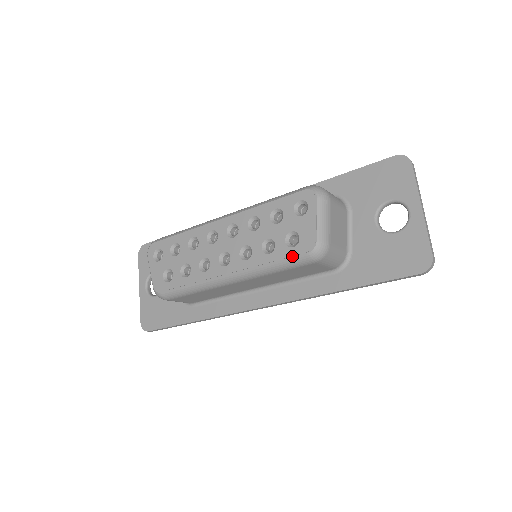
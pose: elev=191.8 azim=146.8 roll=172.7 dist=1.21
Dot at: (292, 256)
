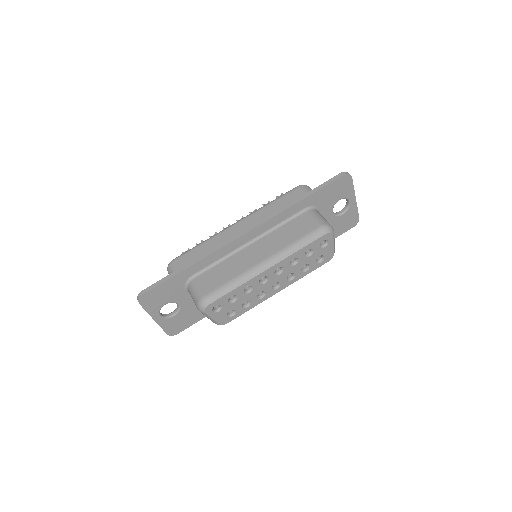
Dot at: occluded
